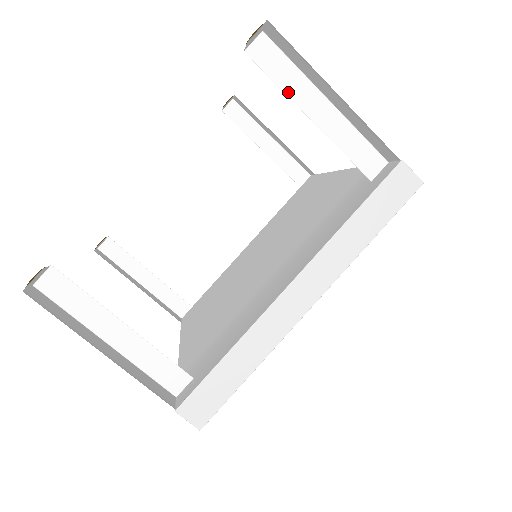
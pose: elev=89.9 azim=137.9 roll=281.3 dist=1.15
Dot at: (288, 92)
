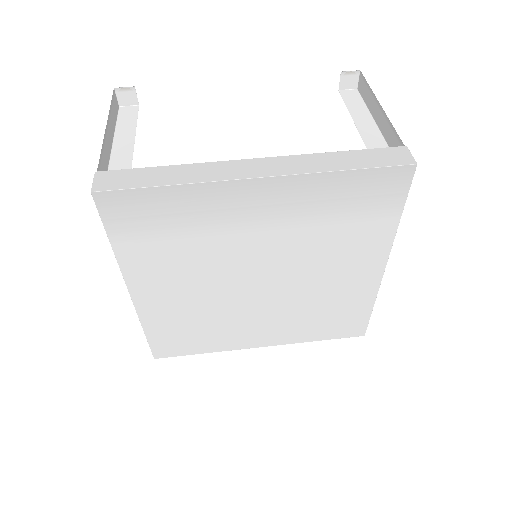
Dot at: (351, 111)
